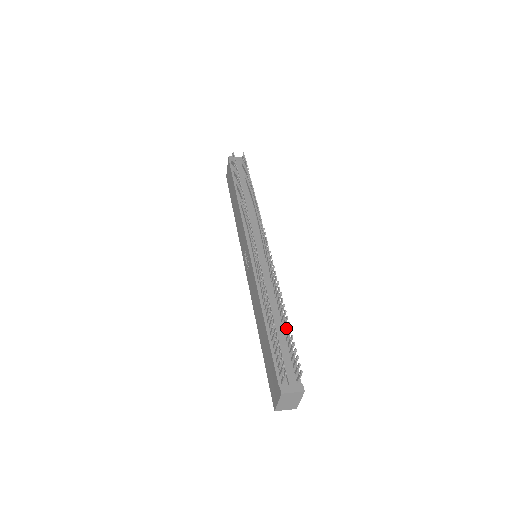
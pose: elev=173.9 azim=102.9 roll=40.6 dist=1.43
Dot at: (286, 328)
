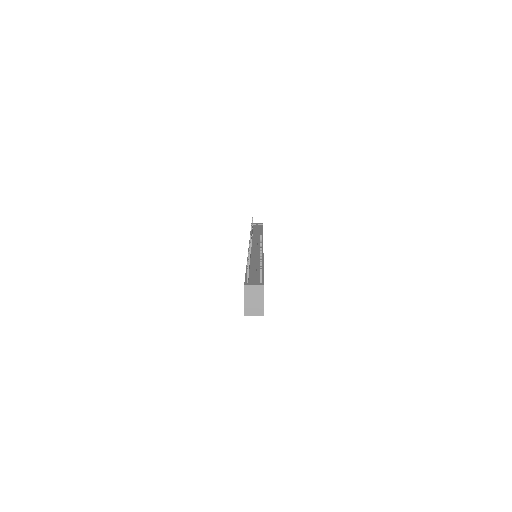
Dot at: occluded
